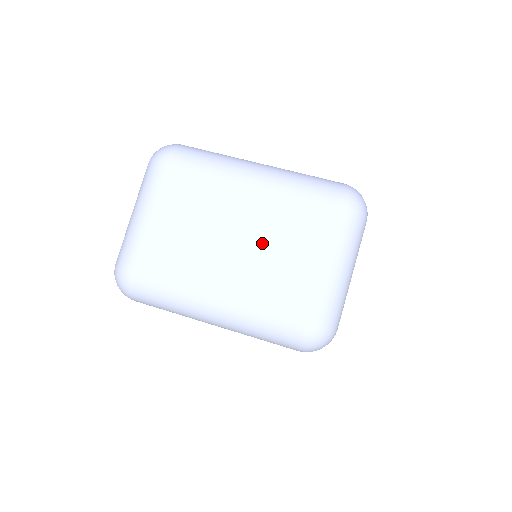
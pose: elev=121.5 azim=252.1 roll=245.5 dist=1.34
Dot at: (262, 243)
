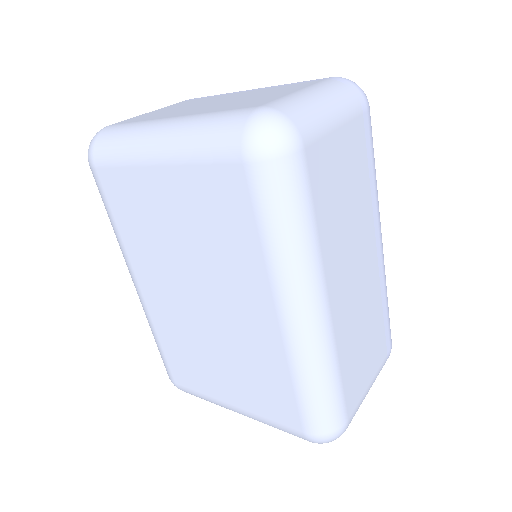
Dot at: (242, 98)
